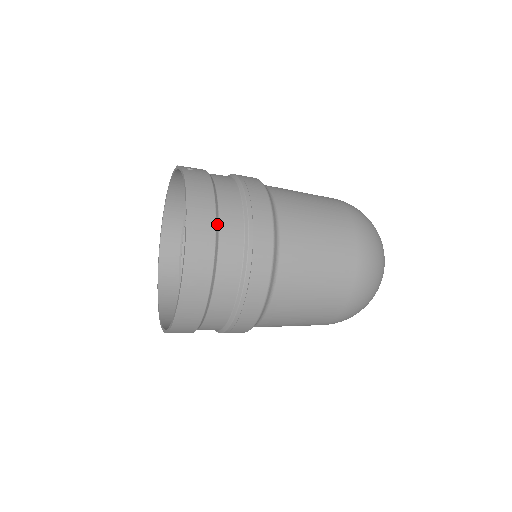
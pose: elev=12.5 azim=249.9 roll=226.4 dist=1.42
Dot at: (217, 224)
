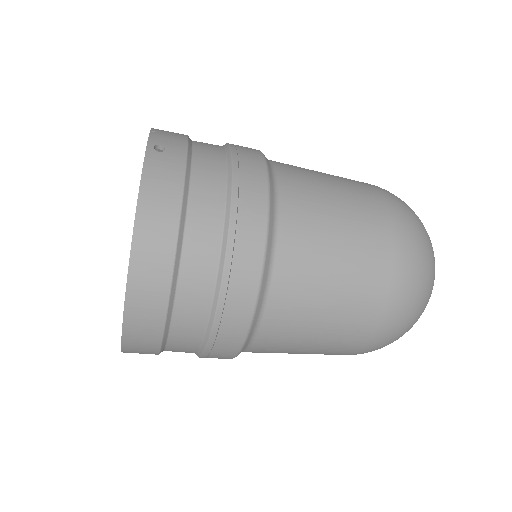
Dot at: (178, 256)
